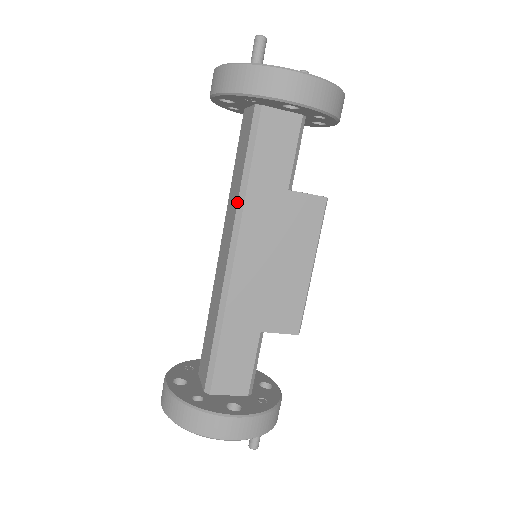
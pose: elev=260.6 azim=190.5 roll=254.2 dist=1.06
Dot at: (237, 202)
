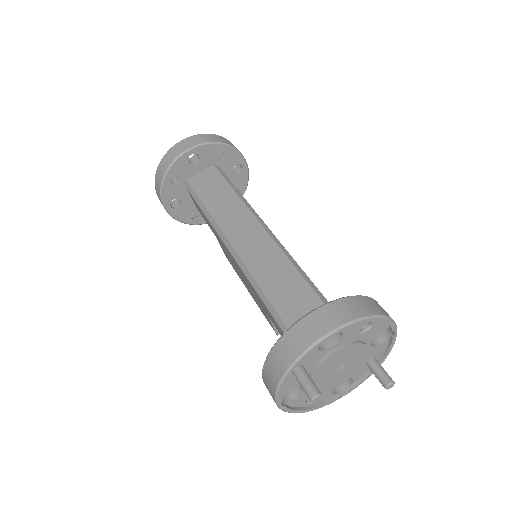
Dot at: (243, 202)
